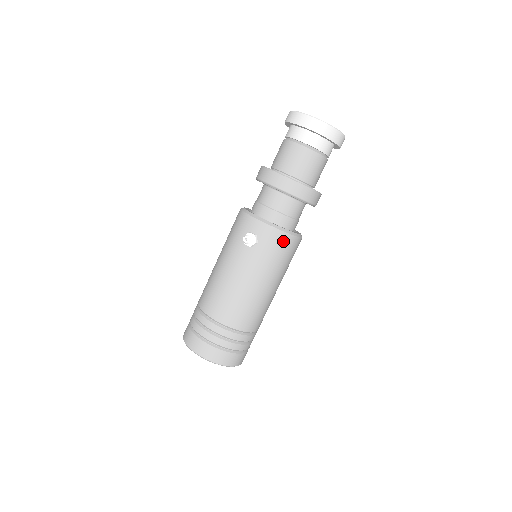
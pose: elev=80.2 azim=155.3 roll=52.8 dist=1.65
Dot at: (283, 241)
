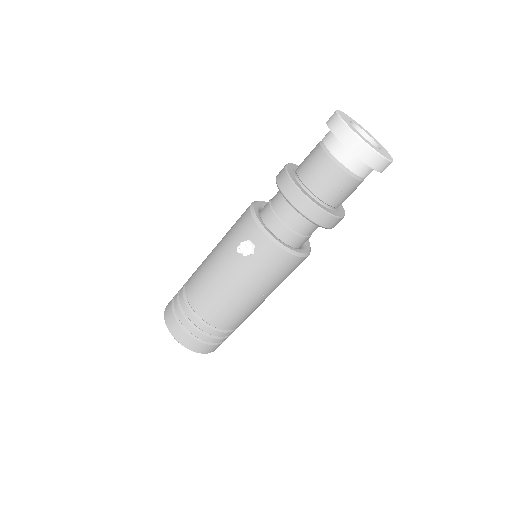
Dot at: (282, 259)
